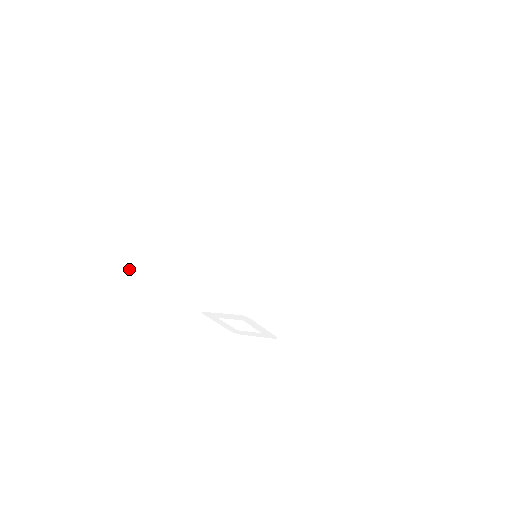
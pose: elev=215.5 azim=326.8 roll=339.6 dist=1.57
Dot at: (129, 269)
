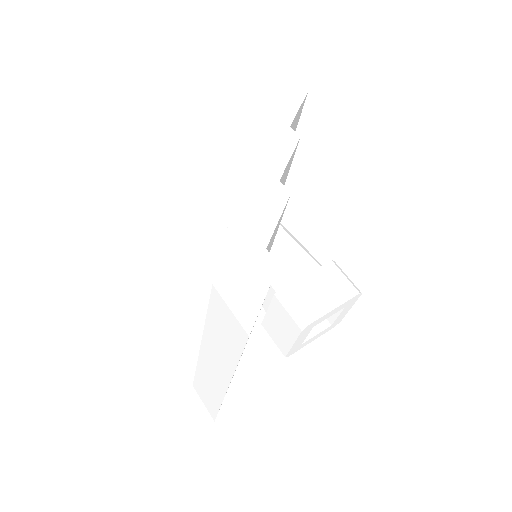
Dot at: (244, 303)
